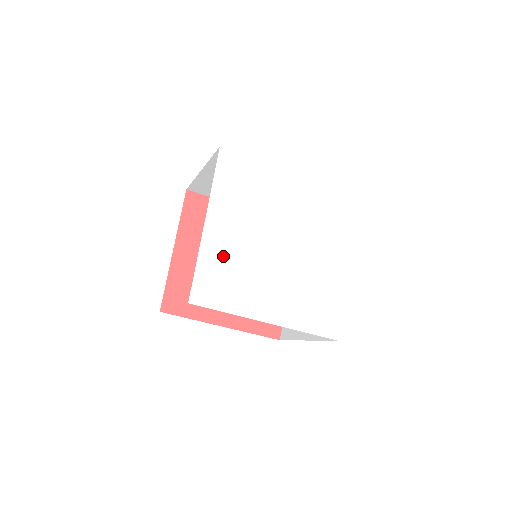
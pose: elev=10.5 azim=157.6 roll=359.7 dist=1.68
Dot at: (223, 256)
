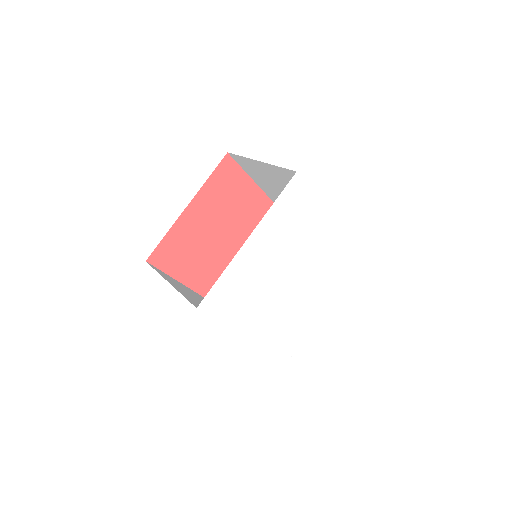
Dot at: (275, 329)
